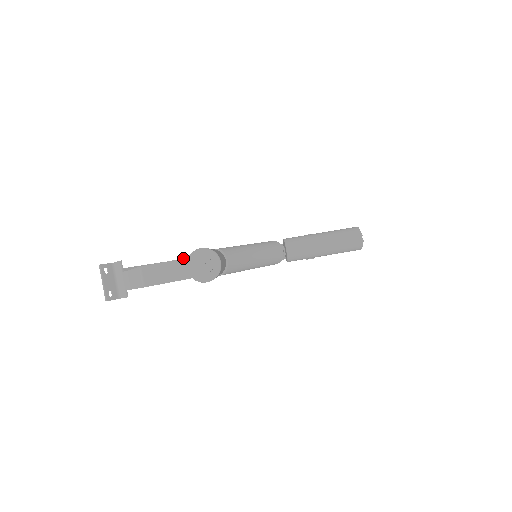
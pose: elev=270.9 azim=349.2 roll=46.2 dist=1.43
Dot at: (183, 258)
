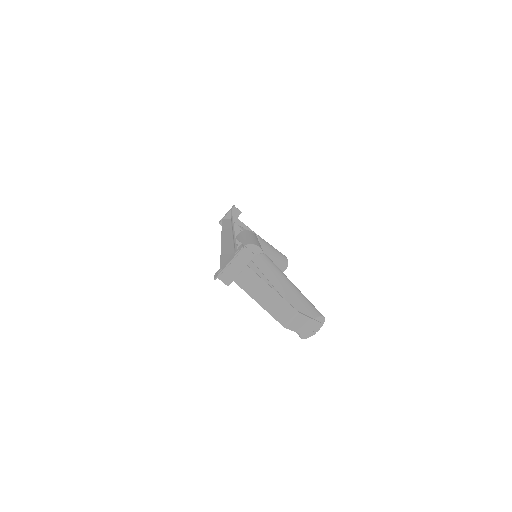
Dot at: (315, 320)
